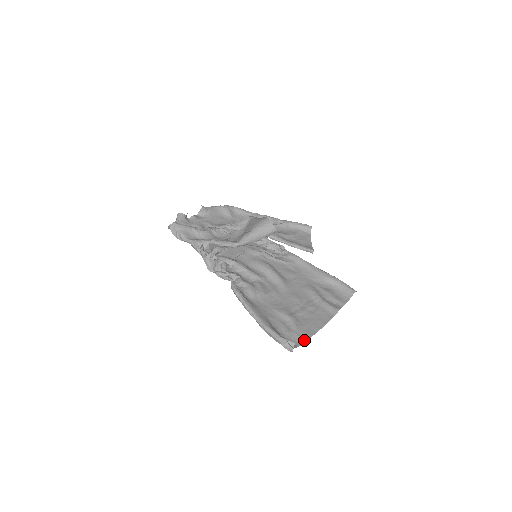
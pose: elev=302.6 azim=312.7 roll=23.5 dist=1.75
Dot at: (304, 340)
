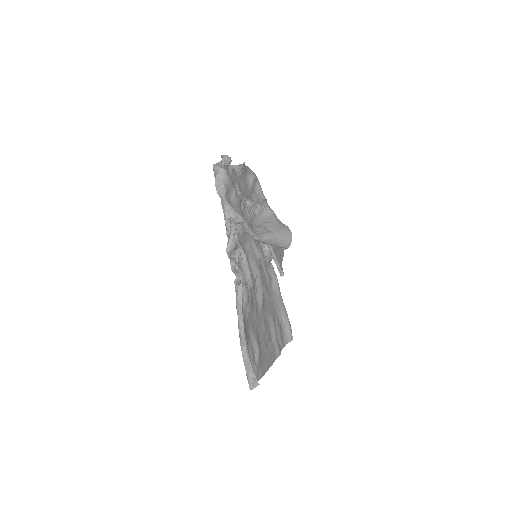
Dot at: (259, 378)
